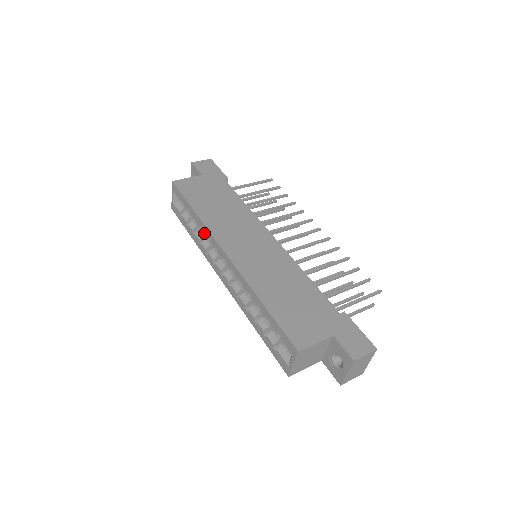
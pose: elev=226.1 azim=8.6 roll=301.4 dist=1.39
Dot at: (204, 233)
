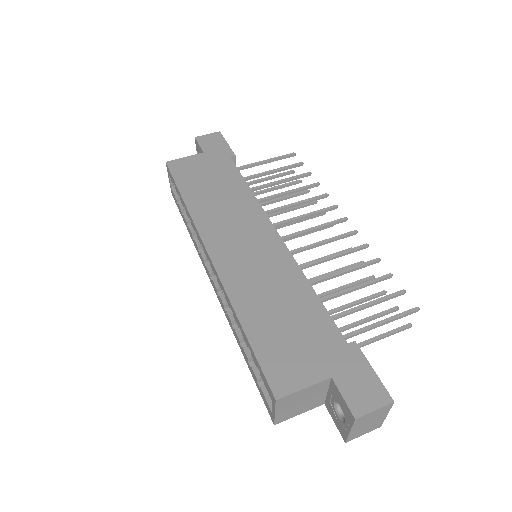
Dot at: (193, 227)
